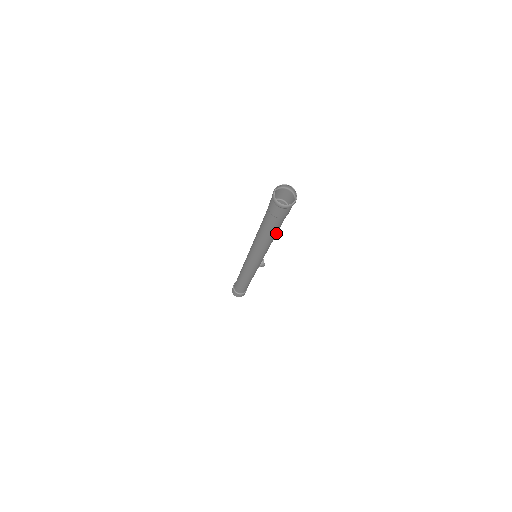
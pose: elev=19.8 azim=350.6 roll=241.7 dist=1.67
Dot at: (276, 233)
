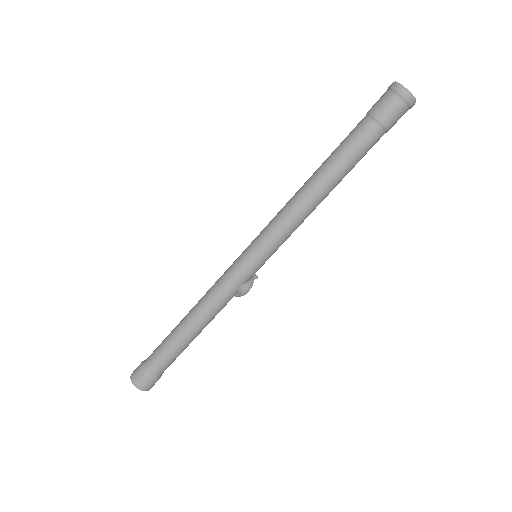
Dot at: (339, 177)
